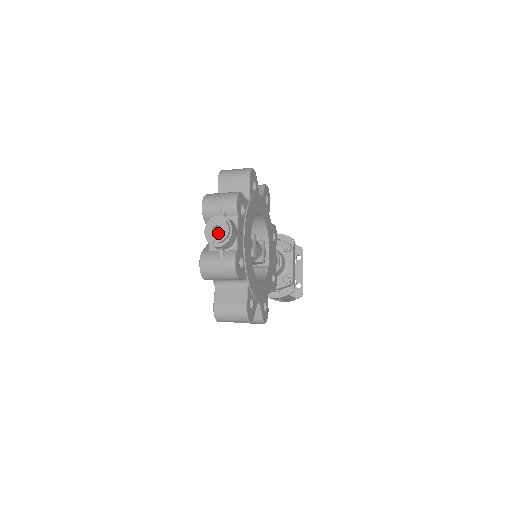
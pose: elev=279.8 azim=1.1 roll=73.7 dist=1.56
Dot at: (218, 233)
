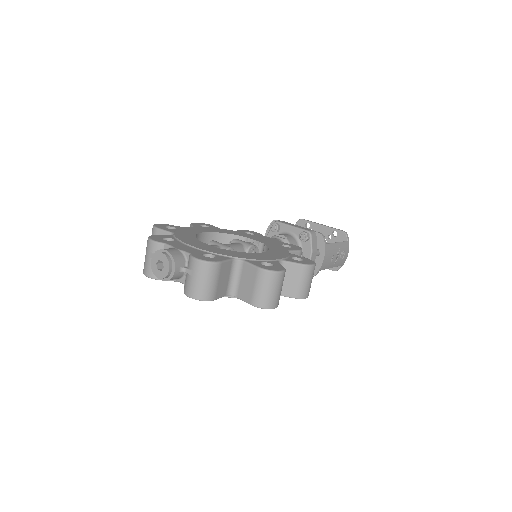
Dot at: occluded
